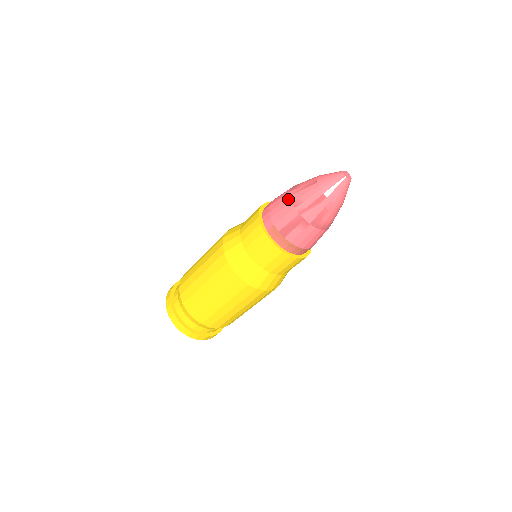
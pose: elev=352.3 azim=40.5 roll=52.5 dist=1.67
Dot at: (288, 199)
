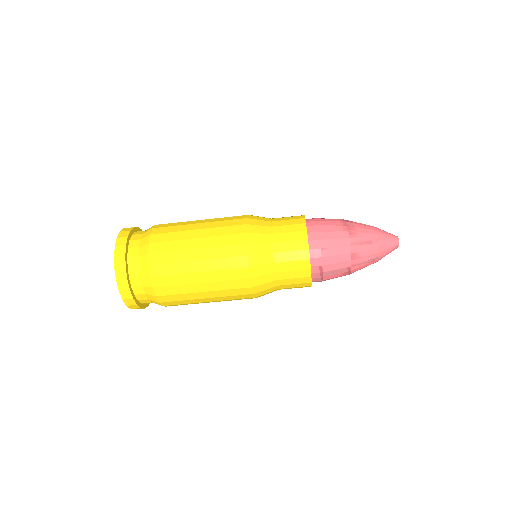
Dot at: (348, 248)
